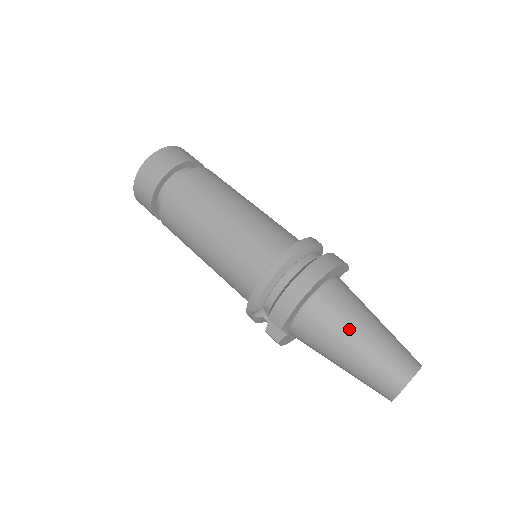
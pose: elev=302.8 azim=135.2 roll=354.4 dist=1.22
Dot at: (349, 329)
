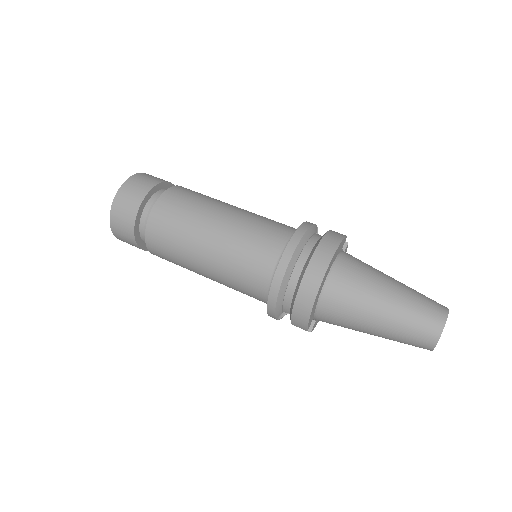
Dot at: (367, 311)
